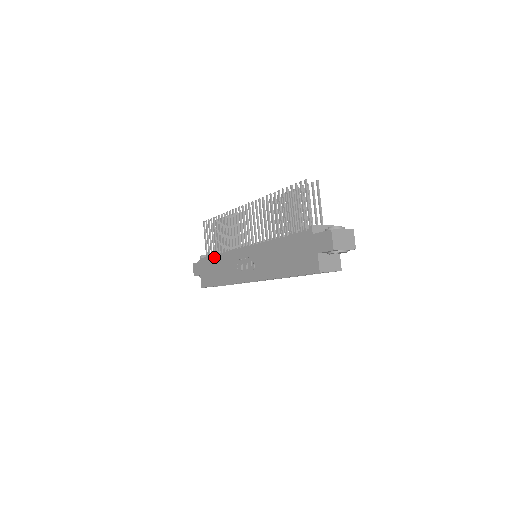
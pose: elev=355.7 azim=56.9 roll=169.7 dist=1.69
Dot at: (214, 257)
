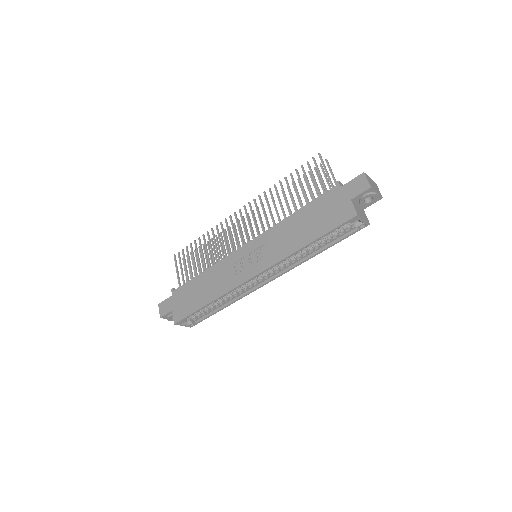
Dot at: (196, 278)
